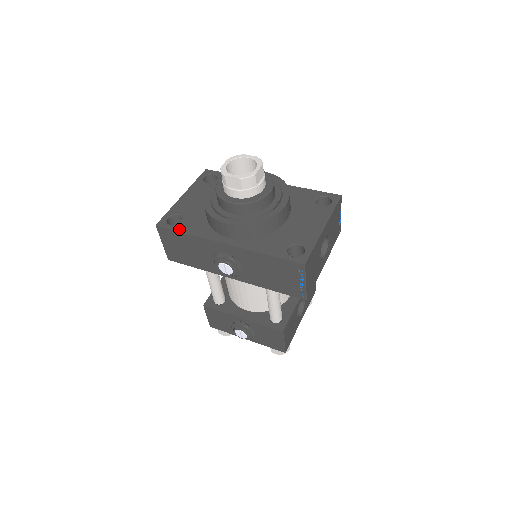
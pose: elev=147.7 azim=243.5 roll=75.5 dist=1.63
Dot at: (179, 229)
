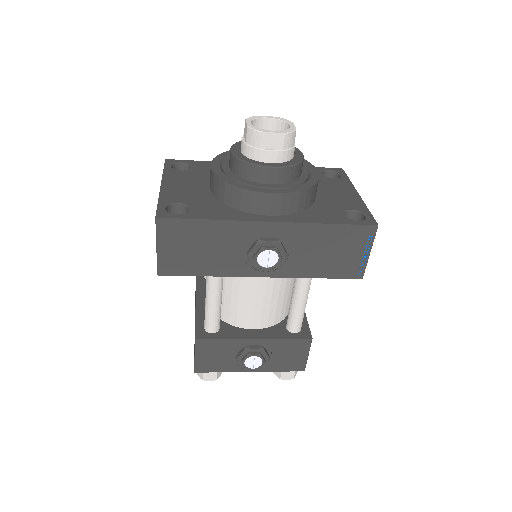
Dot at: (195, 216)
